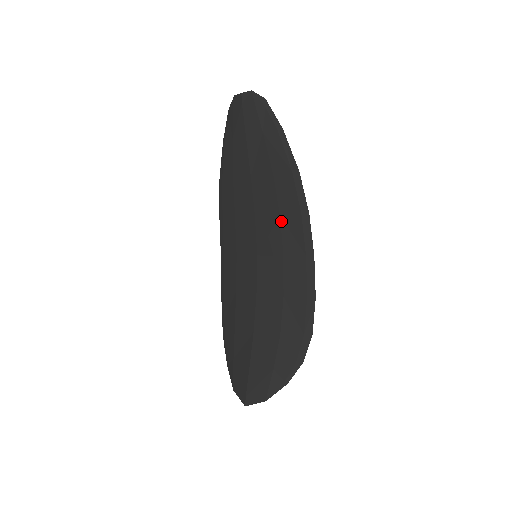
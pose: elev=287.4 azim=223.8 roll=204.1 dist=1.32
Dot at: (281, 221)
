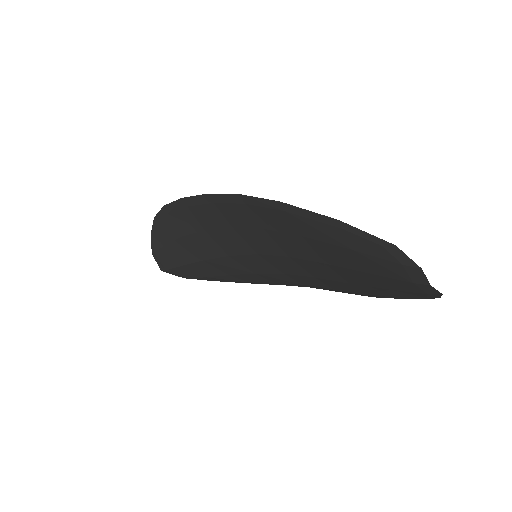
Dot at: (311, 278)
